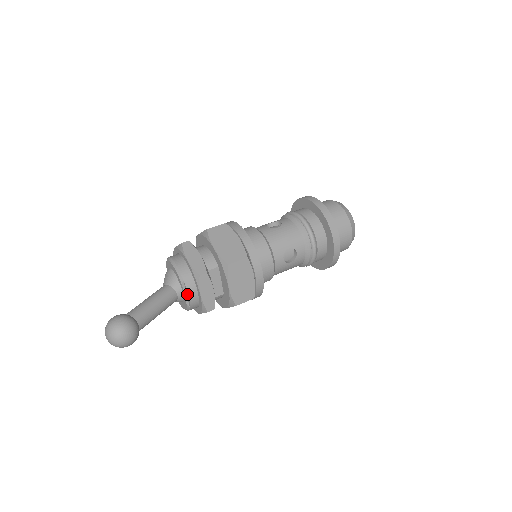
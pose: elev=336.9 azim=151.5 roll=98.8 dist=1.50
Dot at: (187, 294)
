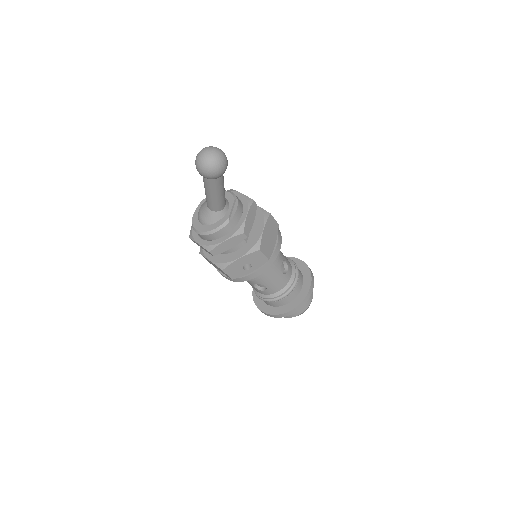
Dot at: (235, 209)
